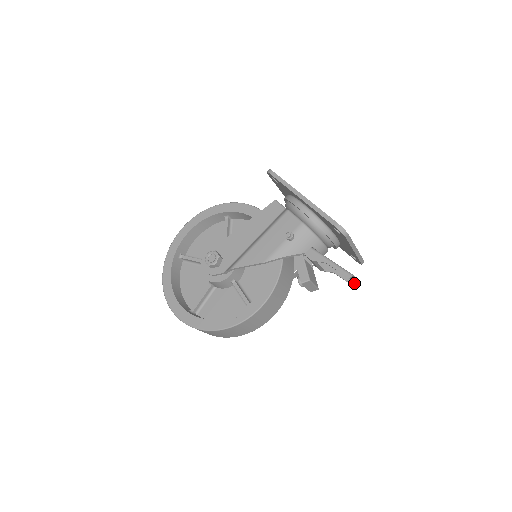
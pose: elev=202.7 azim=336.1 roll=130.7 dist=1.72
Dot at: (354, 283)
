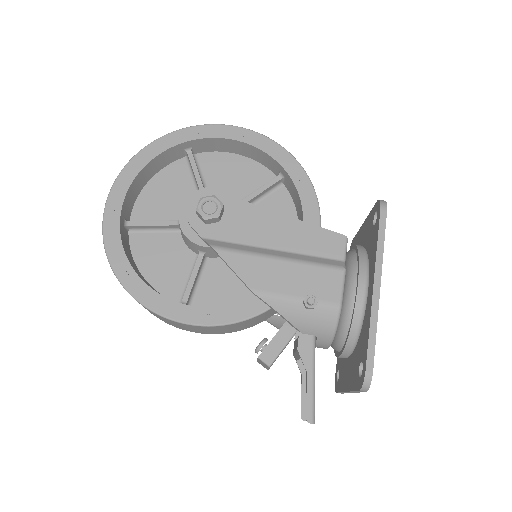
Dot at: occluded
